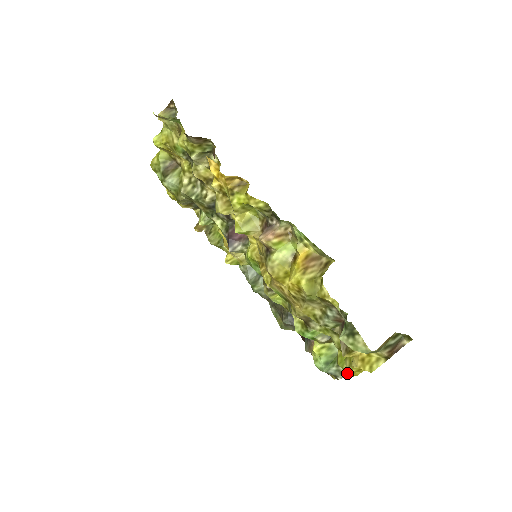
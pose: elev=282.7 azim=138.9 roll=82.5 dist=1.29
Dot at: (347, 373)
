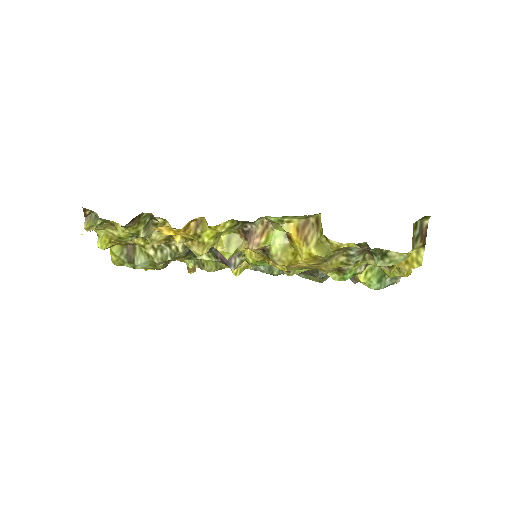
Dot at: occluded
